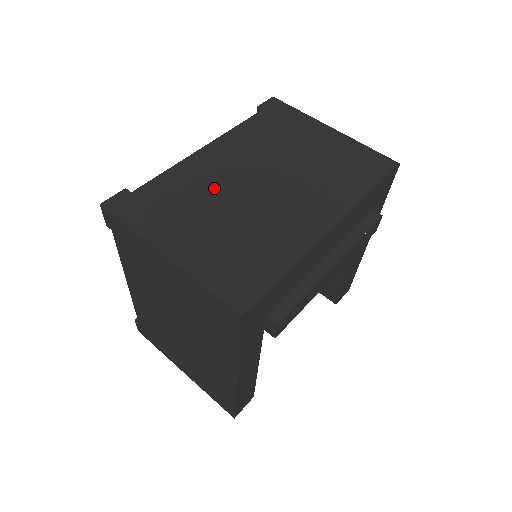
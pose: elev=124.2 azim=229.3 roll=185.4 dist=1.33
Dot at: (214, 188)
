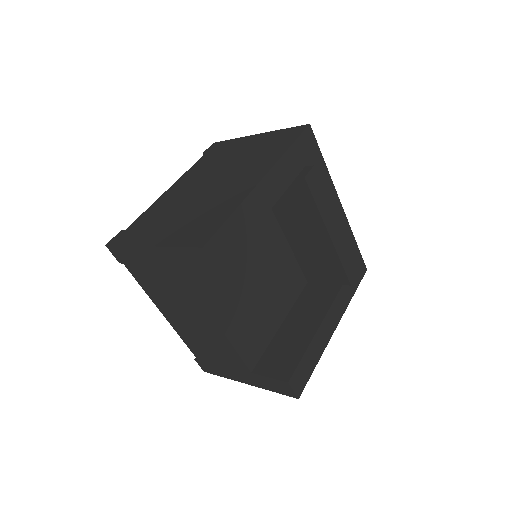
Dot at: occluded
